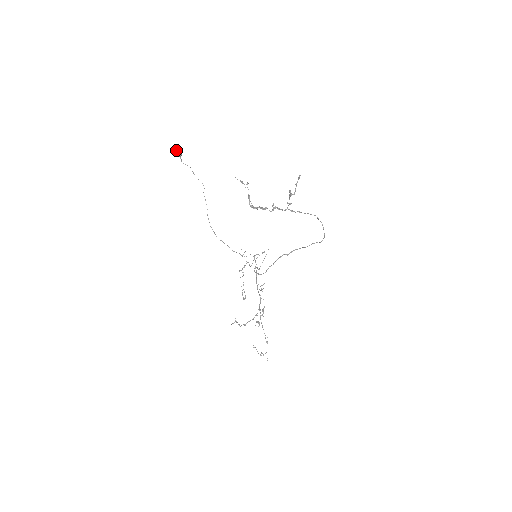
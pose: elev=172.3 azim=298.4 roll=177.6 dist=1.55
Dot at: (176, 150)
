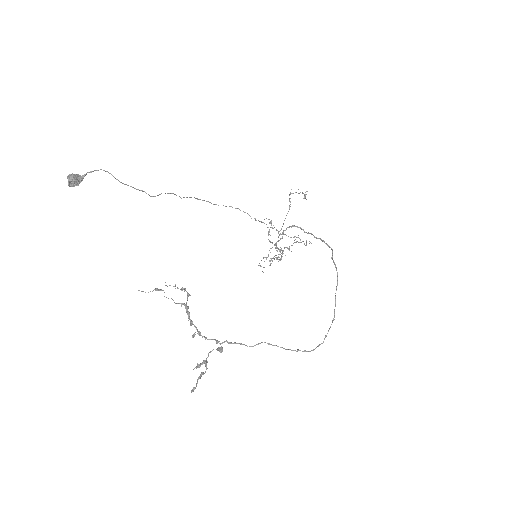
Dot at: occluded
